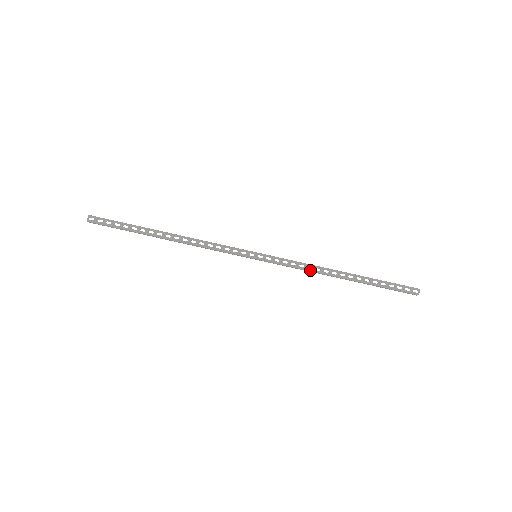
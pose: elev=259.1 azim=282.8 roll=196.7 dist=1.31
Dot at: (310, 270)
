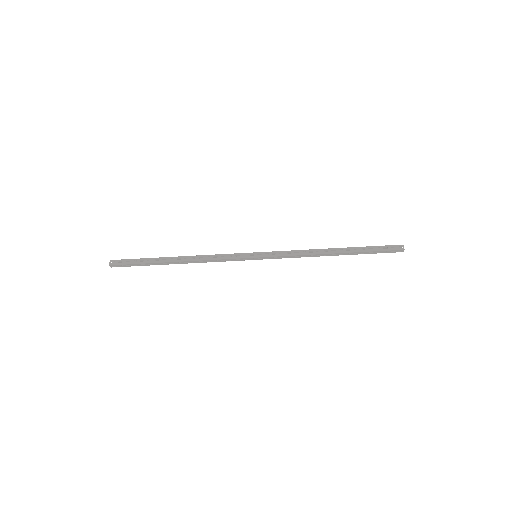
Dot at: (305, 254)
